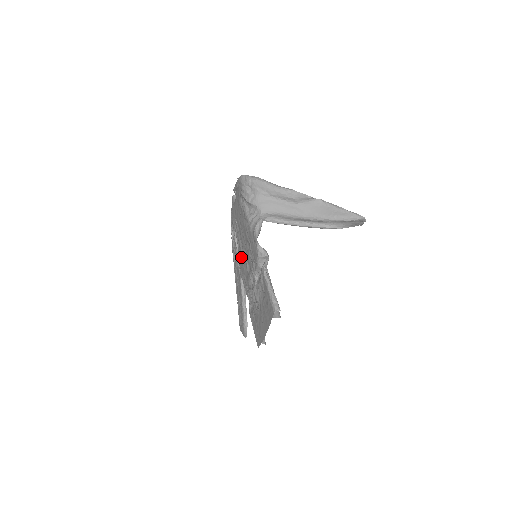
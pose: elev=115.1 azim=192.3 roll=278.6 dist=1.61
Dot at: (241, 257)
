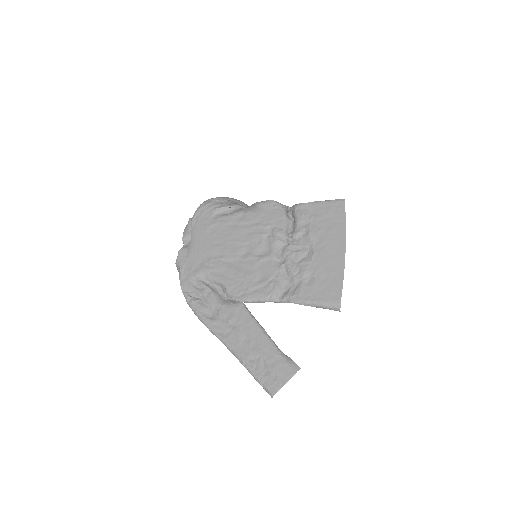
Dot at: (237, 273)
